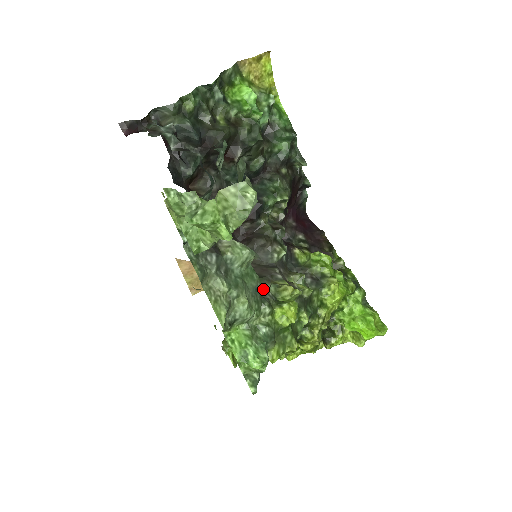
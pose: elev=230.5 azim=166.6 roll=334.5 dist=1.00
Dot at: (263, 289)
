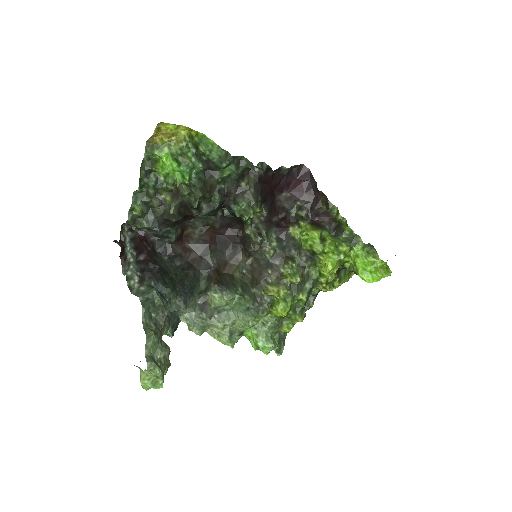
Dot at: (260, 295)
